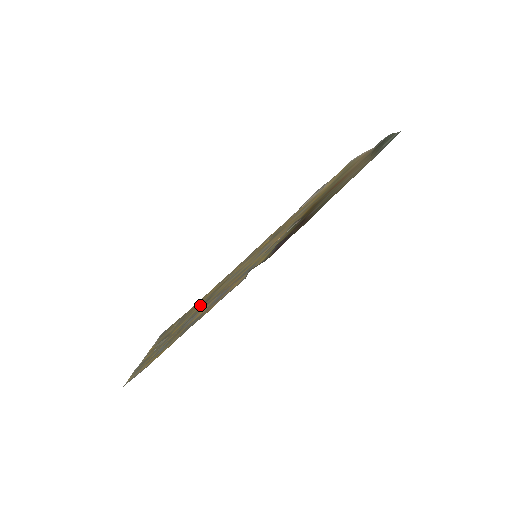
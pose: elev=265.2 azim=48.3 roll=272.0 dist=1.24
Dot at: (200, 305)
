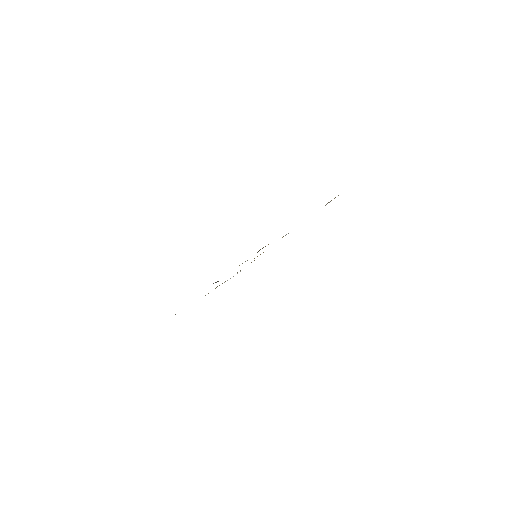
Dot at: occluded
